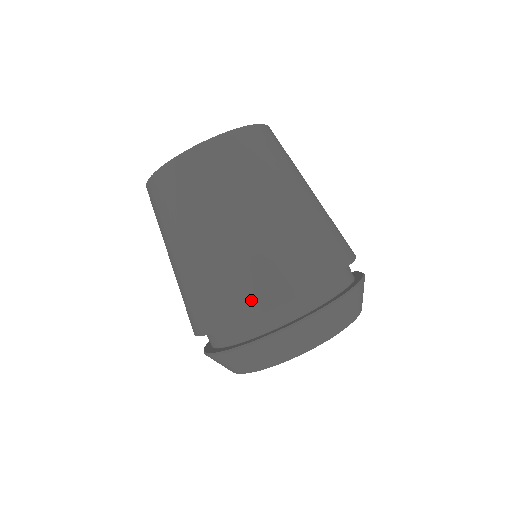
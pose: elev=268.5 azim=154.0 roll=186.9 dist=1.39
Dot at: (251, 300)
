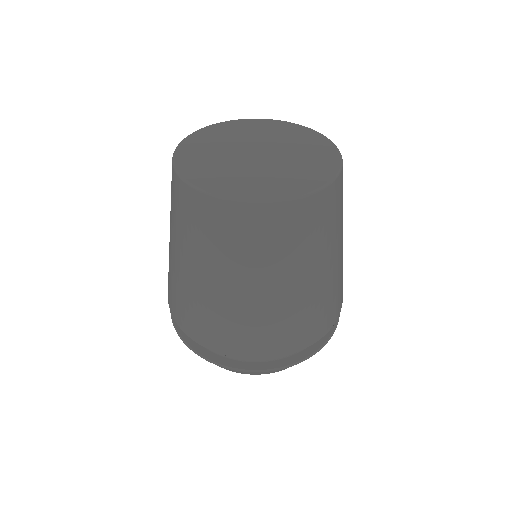
Dot at: (207, 337)
